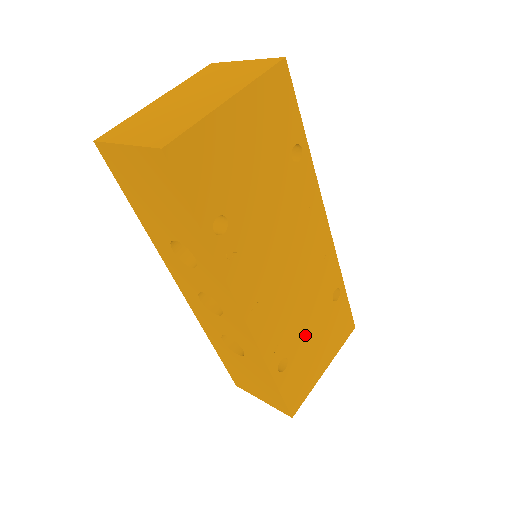
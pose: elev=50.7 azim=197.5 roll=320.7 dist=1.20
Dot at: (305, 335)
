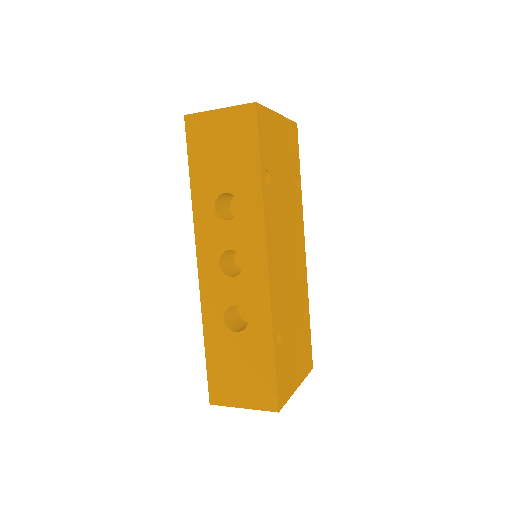
Dot at: (290, 330)
